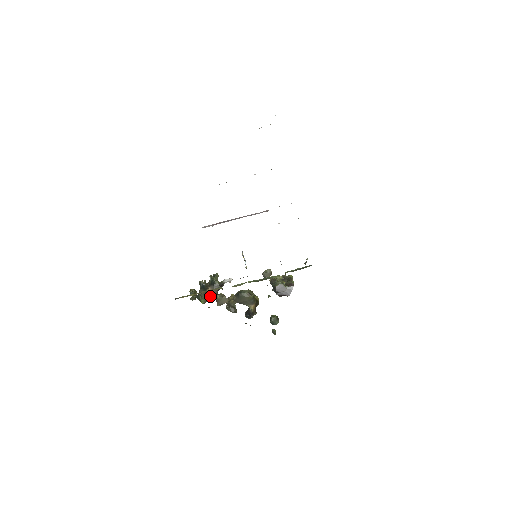
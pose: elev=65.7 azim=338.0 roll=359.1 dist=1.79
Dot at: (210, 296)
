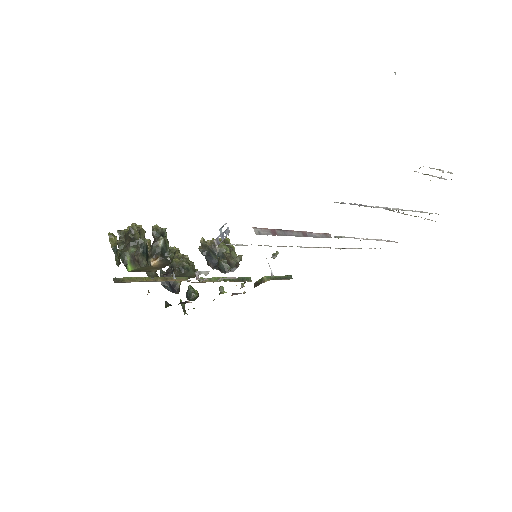
Dot at: (150, 268)
